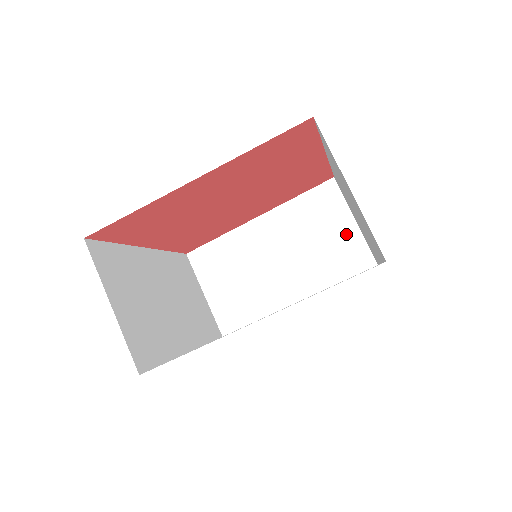
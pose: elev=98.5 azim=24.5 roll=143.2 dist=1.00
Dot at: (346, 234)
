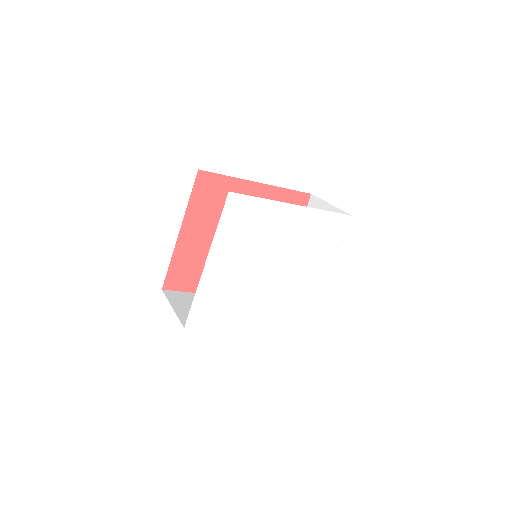
Dot at: occluded
